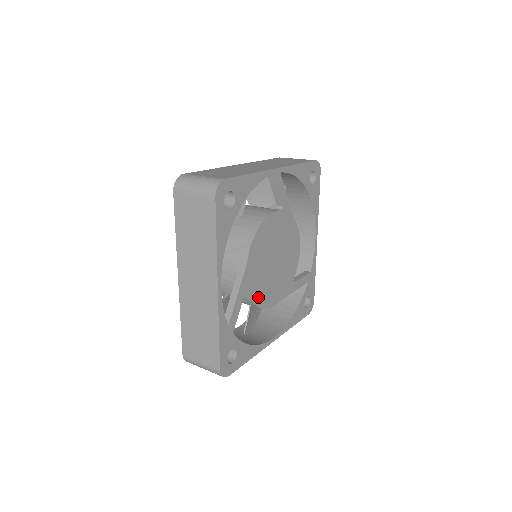
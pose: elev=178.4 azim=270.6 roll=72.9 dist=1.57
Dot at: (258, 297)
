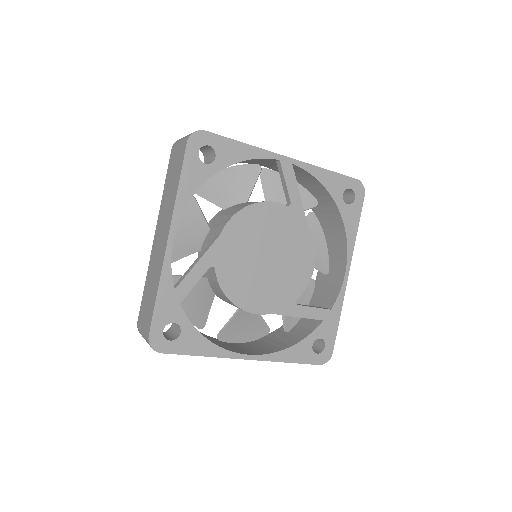
Dot at: (230, 286)
